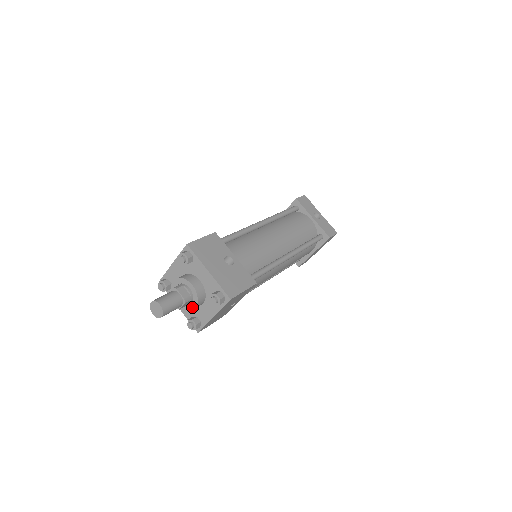
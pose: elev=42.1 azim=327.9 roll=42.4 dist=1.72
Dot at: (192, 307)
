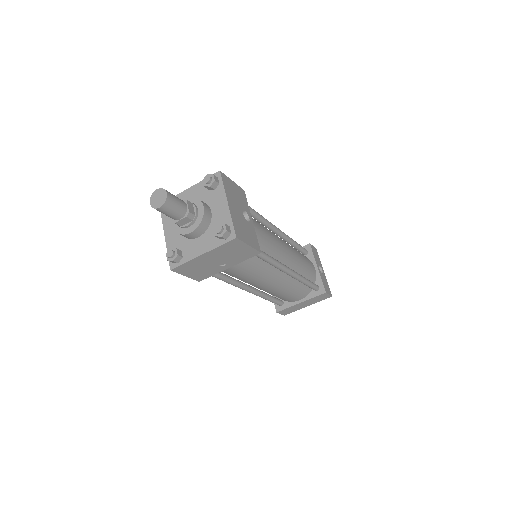
Dot at: (187, 231)
